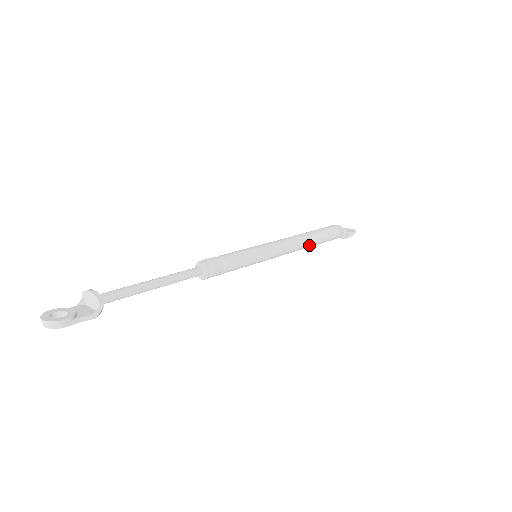
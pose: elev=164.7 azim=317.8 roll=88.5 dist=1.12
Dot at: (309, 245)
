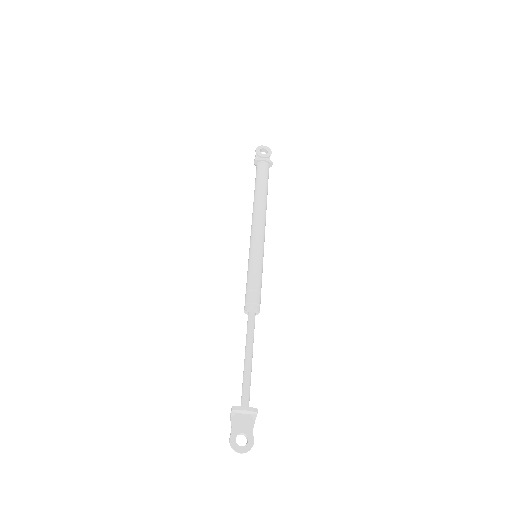
Dot at: occluded
